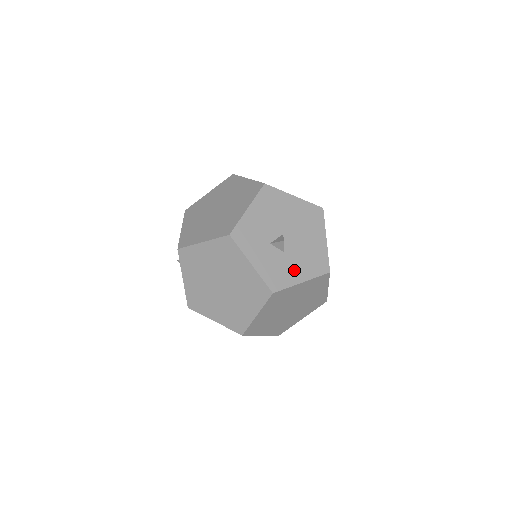
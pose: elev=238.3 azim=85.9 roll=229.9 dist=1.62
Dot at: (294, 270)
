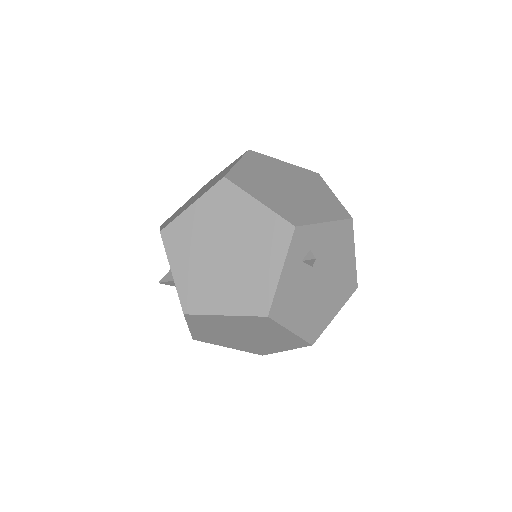
Dot at: occluded
